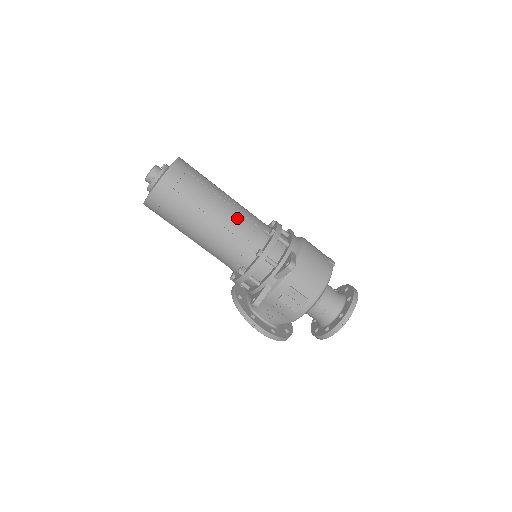
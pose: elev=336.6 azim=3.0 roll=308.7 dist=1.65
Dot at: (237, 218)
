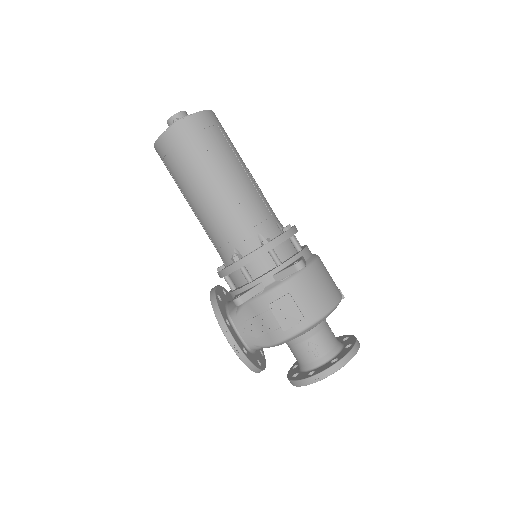
Dot at: (254, 196)
